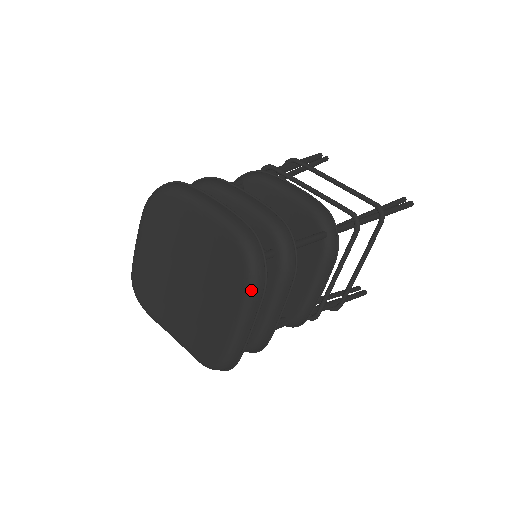
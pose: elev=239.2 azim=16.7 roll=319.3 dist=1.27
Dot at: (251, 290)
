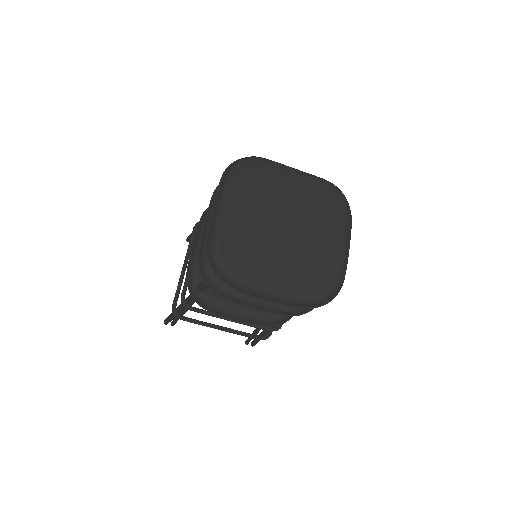
Dot at: (350, 212)
